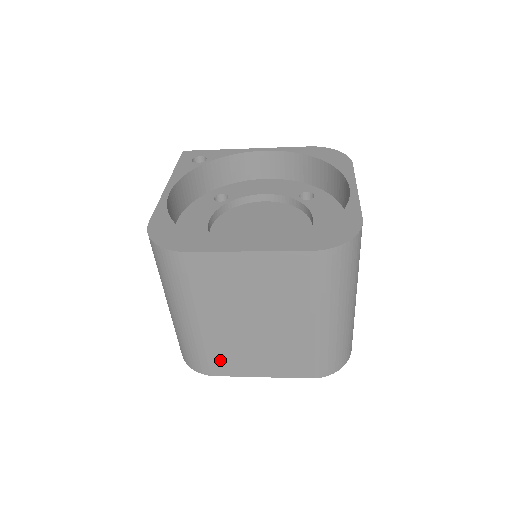
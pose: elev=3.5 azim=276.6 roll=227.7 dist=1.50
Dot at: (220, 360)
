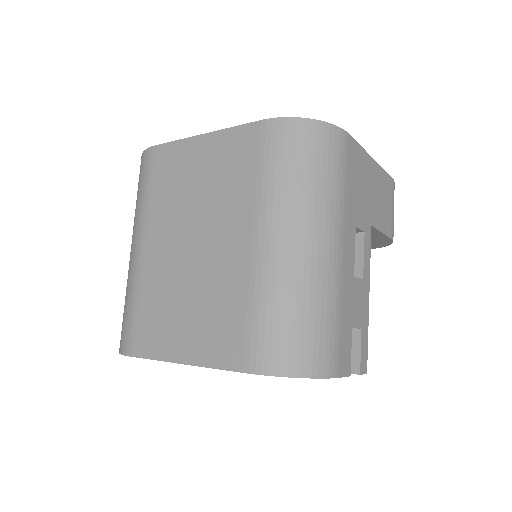
Dot at: (146, 321)
